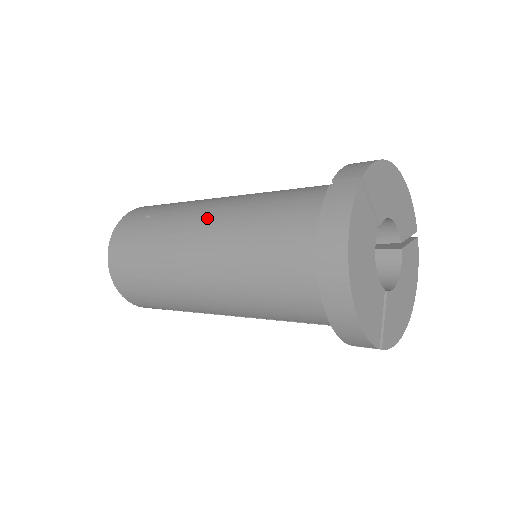
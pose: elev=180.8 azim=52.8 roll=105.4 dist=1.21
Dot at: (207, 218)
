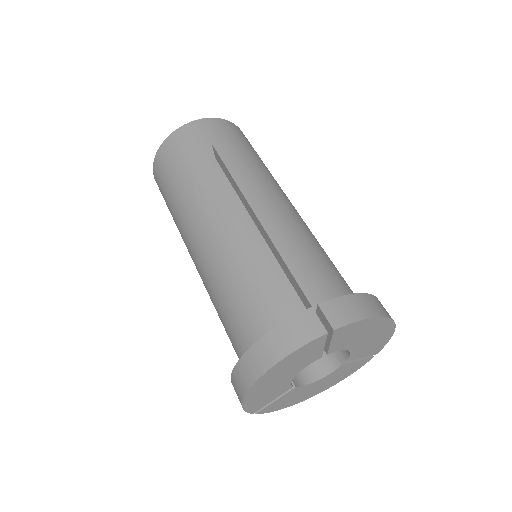
Dot at: (236, 209)
